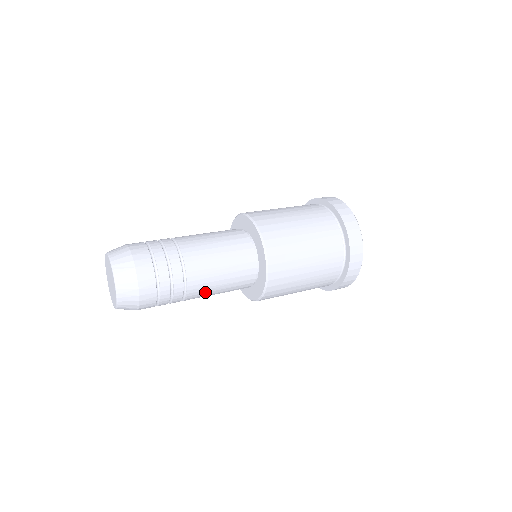
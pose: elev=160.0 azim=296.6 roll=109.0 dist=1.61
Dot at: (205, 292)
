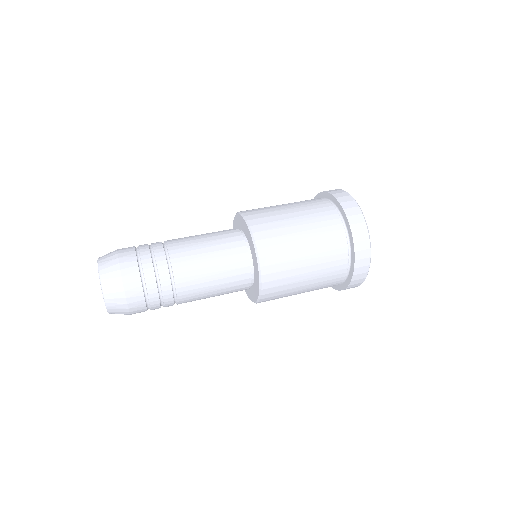
Dot at: (197, 283)
